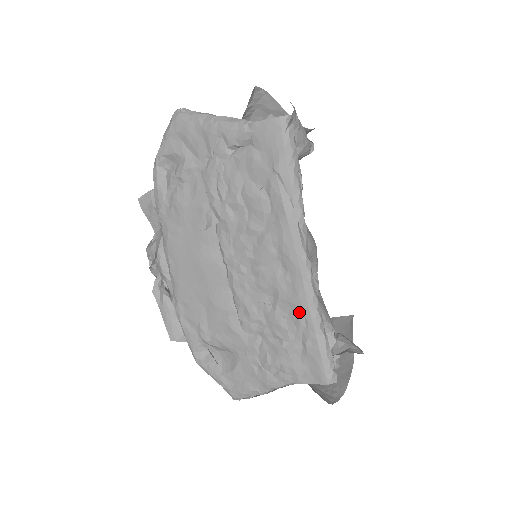
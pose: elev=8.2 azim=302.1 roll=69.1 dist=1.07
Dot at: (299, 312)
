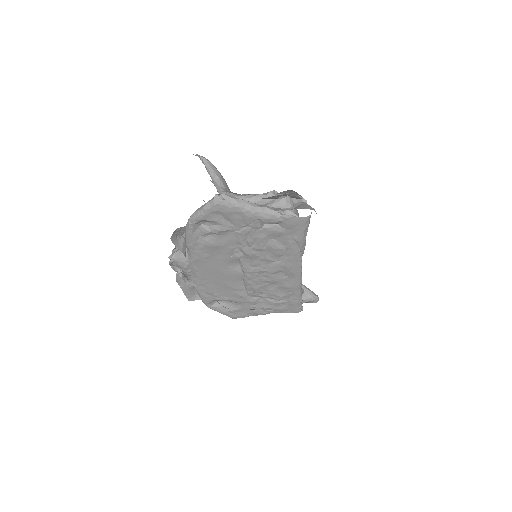
Dot at: (291, 291)
